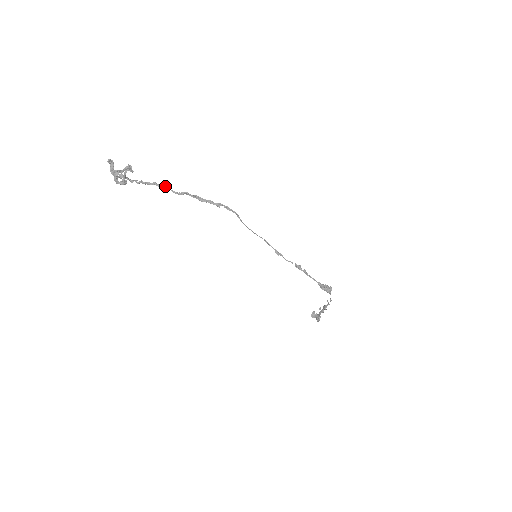
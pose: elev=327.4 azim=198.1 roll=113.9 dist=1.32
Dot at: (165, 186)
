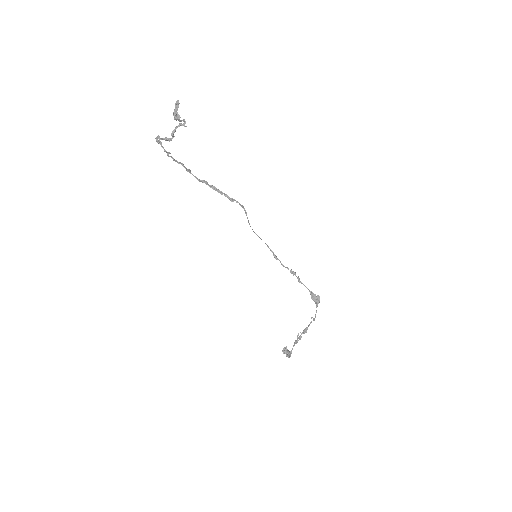
Dot at: (189, 170)
